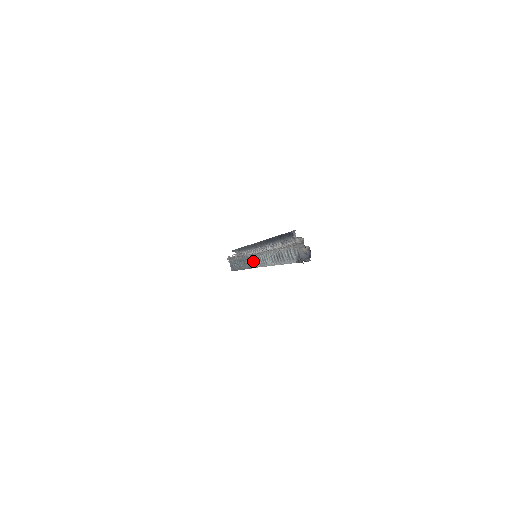
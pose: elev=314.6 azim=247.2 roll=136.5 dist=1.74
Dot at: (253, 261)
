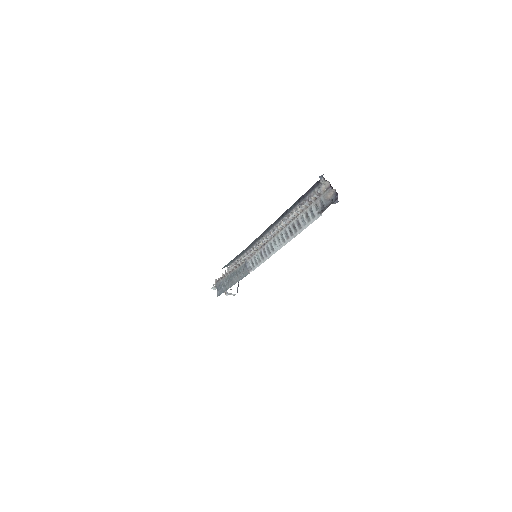
Dot at: (252, 262)
